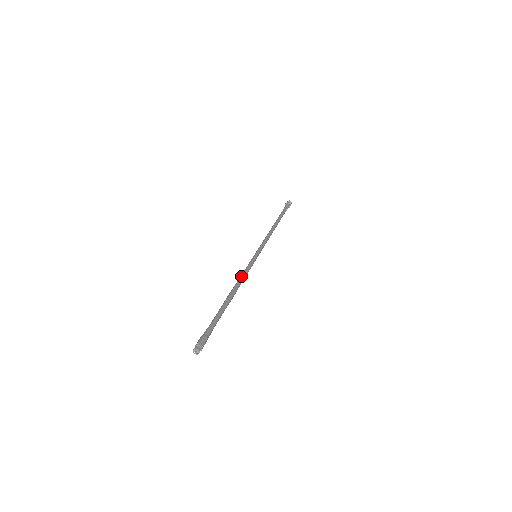
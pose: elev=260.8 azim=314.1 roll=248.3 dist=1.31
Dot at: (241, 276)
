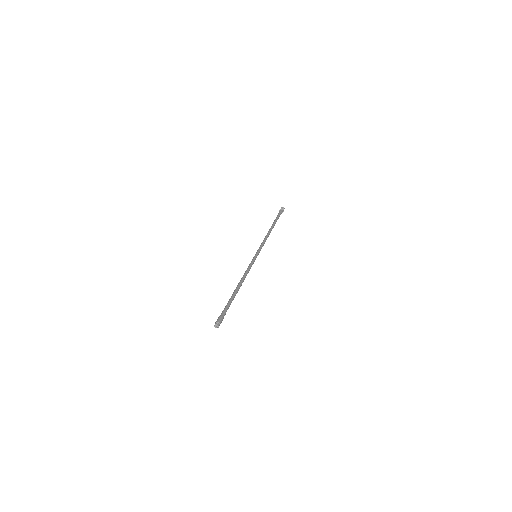
Dot at: (245, 273)
